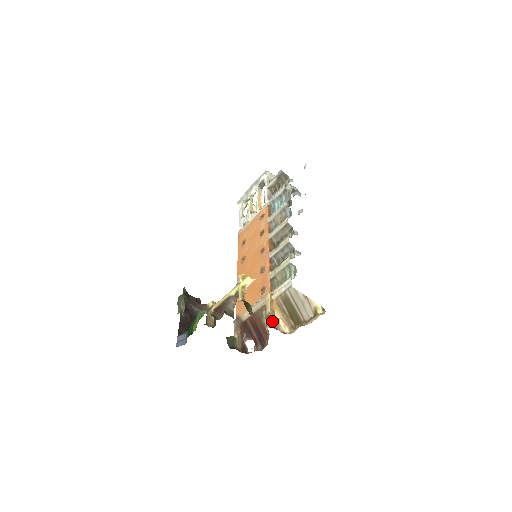
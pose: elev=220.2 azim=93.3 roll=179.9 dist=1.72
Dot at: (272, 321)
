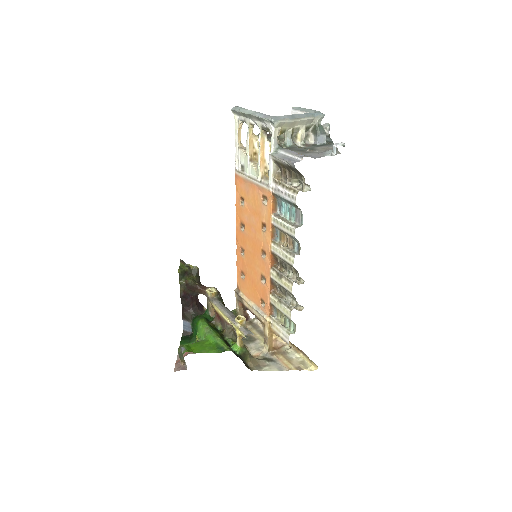
Dot at: (269, 344)
